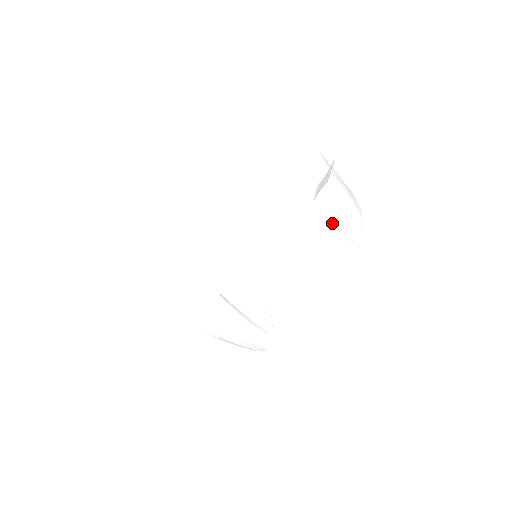
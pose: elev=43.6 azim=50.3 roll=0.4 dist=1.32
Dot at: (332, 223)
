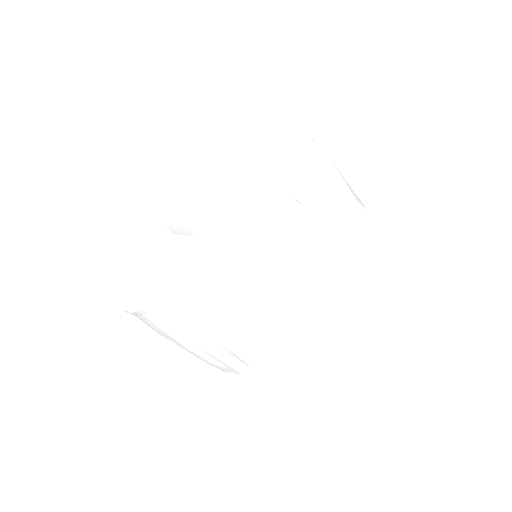
Dot at: occluded
